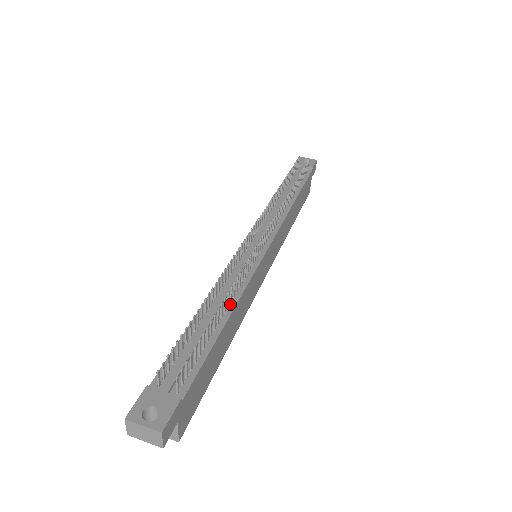
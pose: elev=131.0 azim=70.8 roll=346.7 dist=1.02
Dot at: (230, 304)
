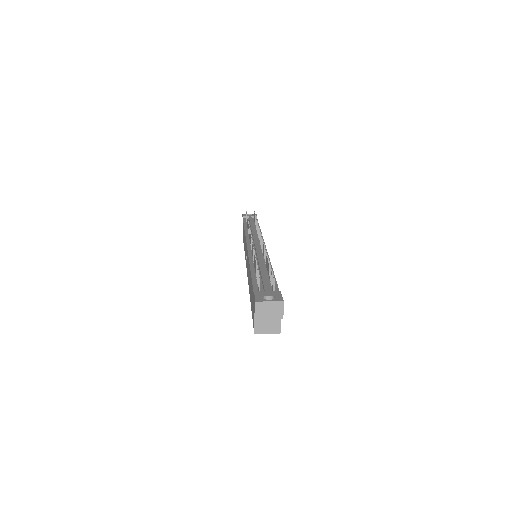
Dot at: occluded
